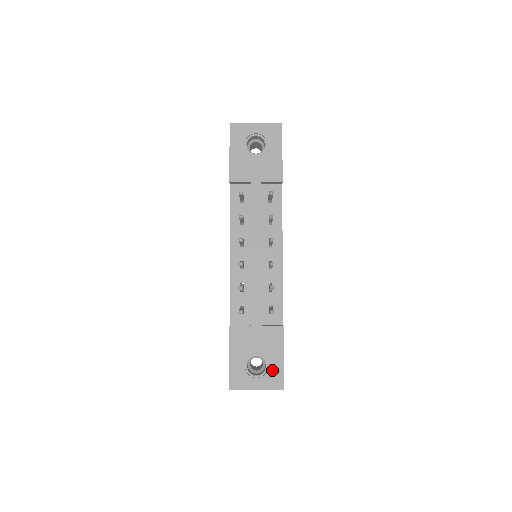
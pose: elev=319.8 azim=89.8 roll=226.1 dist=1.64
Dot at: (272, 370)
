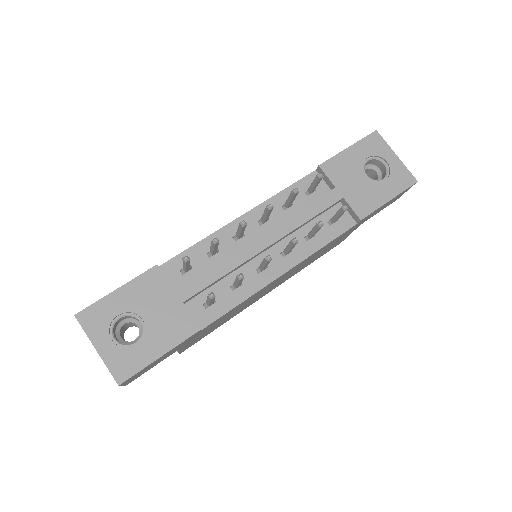
Dot at: (135, 353)
